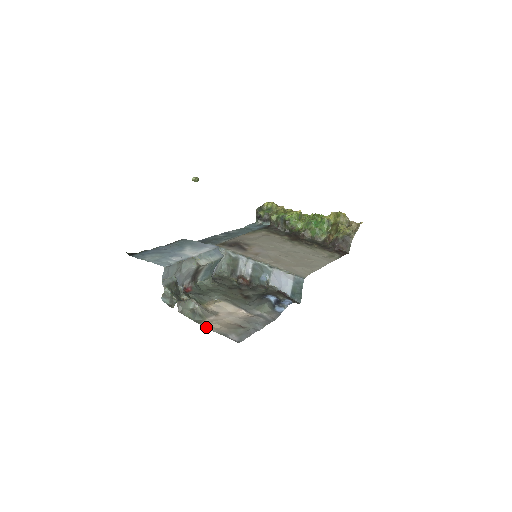
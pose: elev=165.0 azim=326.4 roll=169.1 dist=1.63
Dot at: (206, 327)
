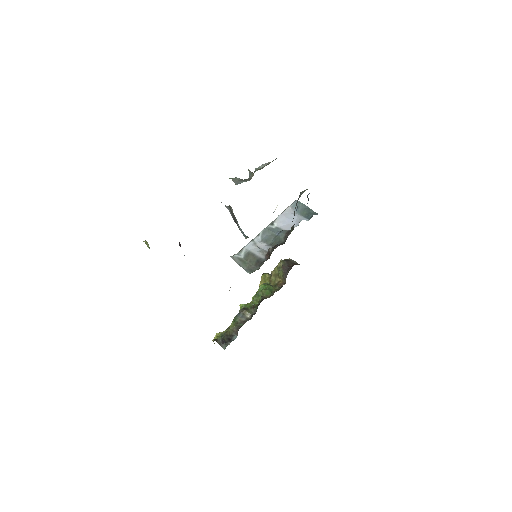
Dot at: occluded
